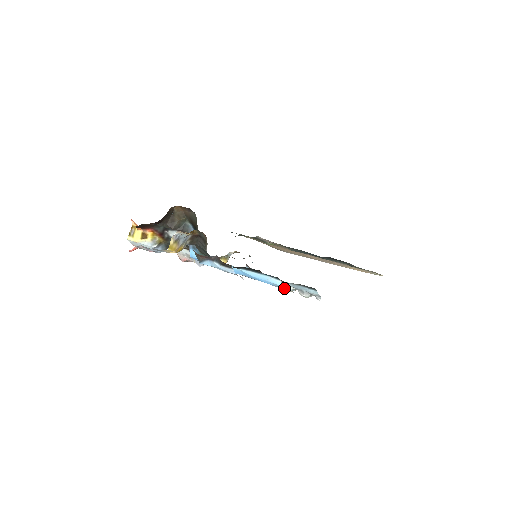
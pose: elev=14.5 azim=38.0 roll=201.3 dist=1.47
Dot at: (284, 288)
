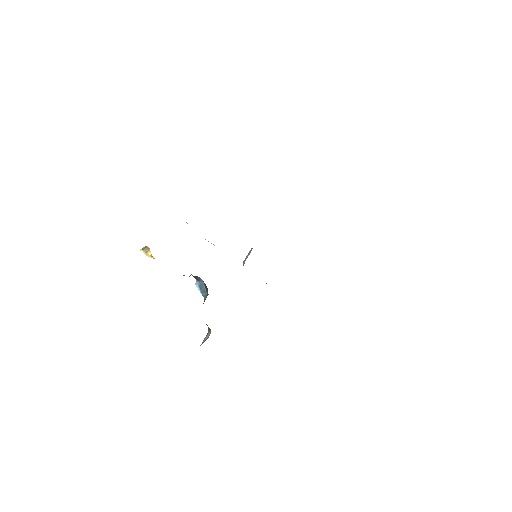
Dot at: occluded
